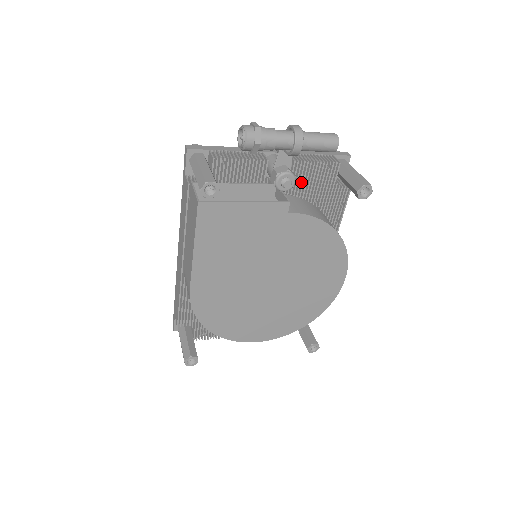
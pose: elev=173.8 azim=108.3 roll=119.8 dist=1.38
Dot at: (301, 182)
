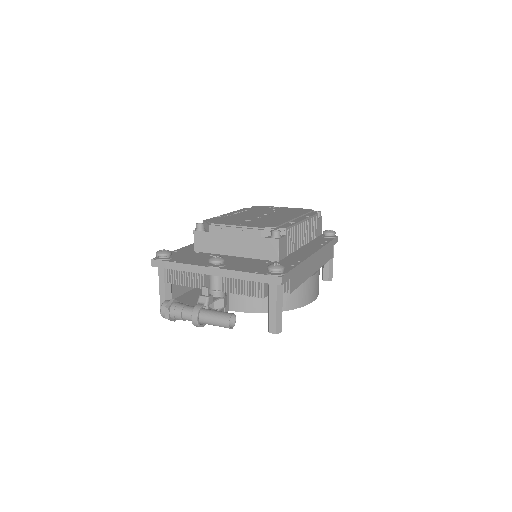
Dot at: occluded
